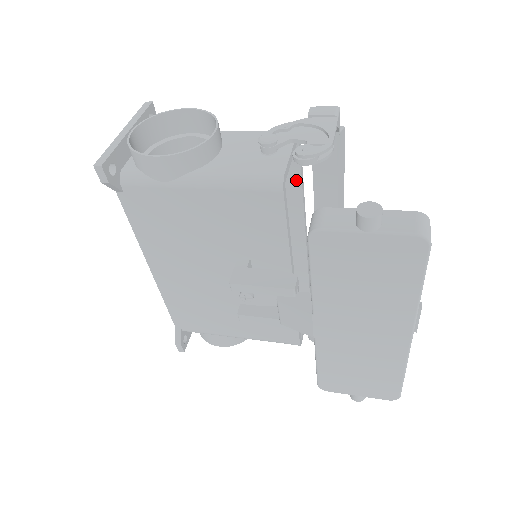
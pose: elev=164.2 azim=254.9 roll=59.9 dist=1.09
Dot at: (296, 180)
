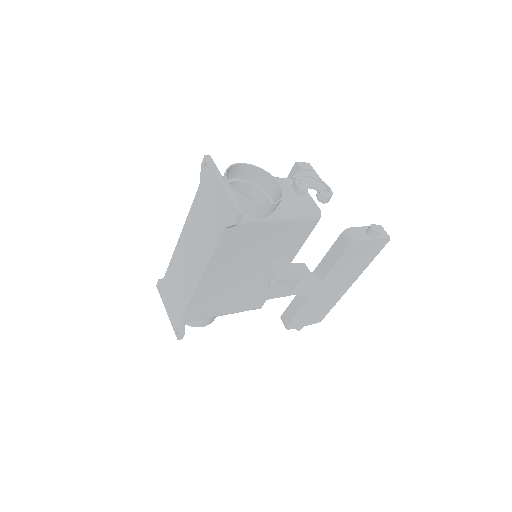
Dot at: occluded
